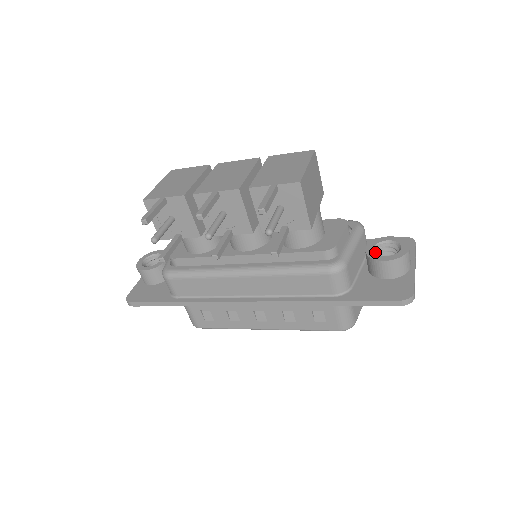
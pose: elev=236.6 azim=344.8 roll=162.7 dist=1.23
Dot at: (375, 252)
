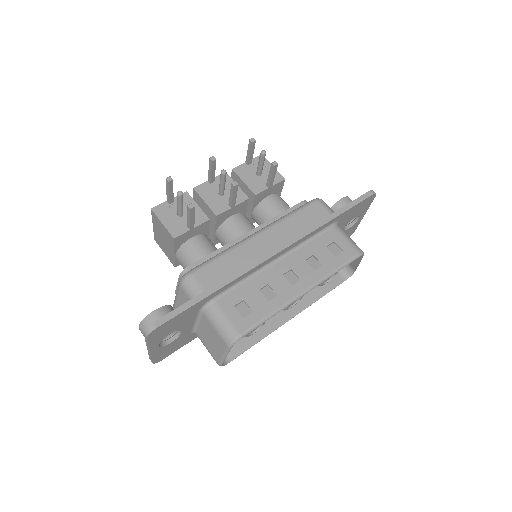
Dot at: occluded
